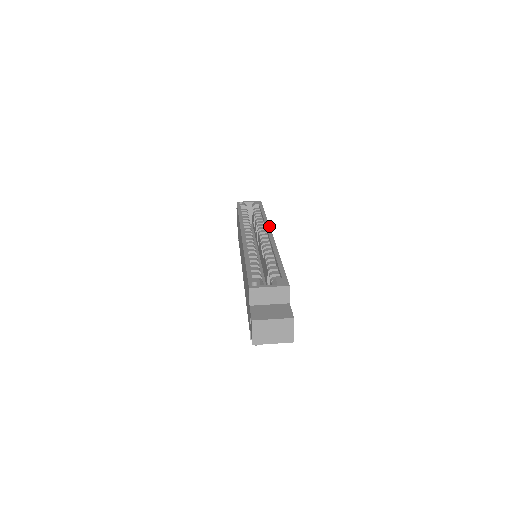
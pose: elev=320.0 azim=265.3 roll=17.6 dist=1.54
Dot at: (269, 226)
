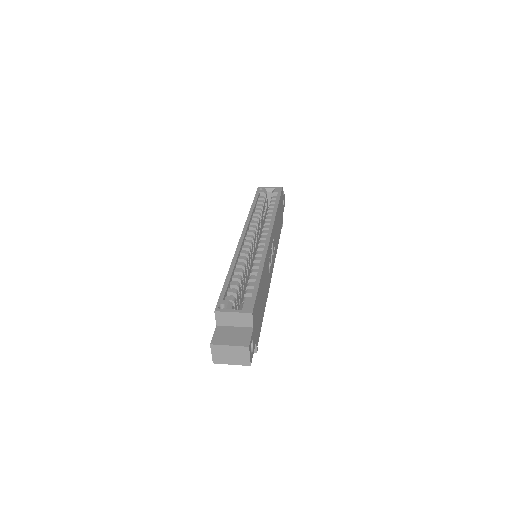
Dot at: (272, 226)
